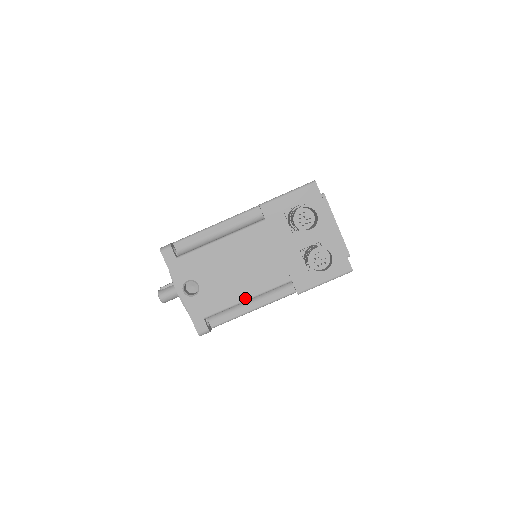
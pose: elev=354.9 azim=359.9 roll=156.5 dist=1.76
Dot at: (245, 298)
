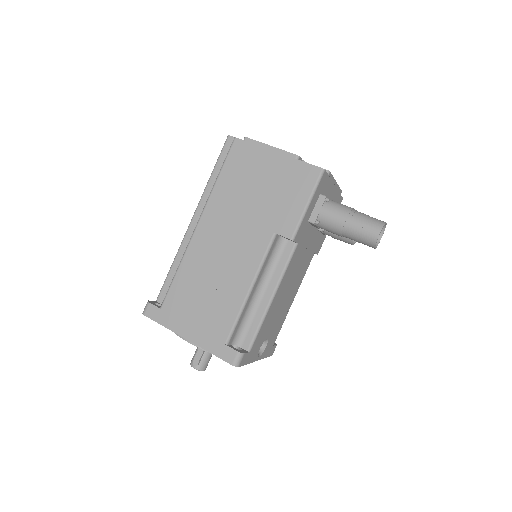
Dot at: occluded
